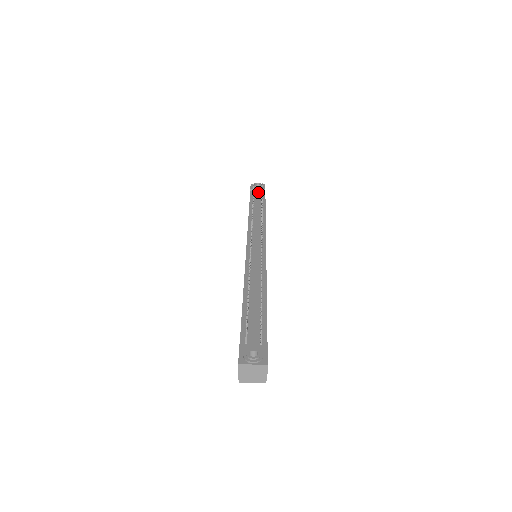
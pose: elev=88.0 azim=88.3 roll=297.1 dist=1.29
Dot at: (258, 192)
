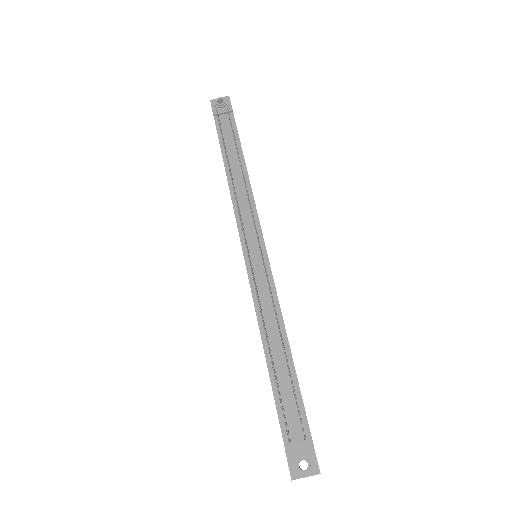
Dot at: (225, 118)
